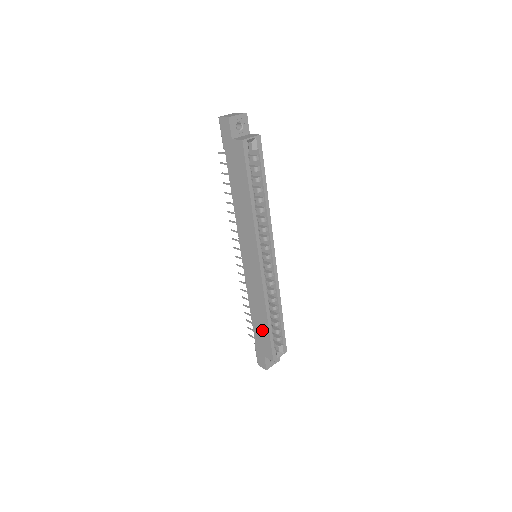
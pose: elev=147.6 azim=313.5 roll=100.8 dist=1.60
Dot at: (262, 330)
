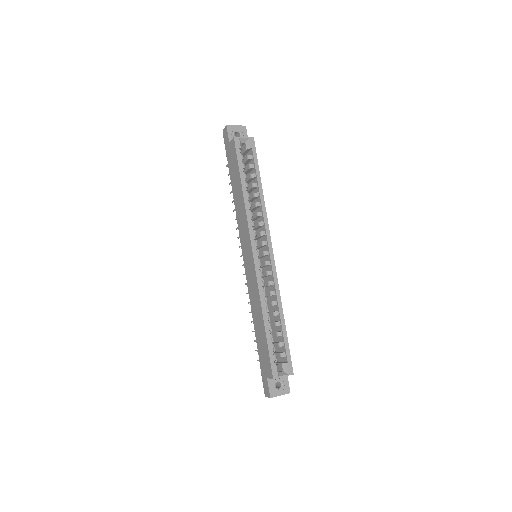
Dot at: (262, 340)
